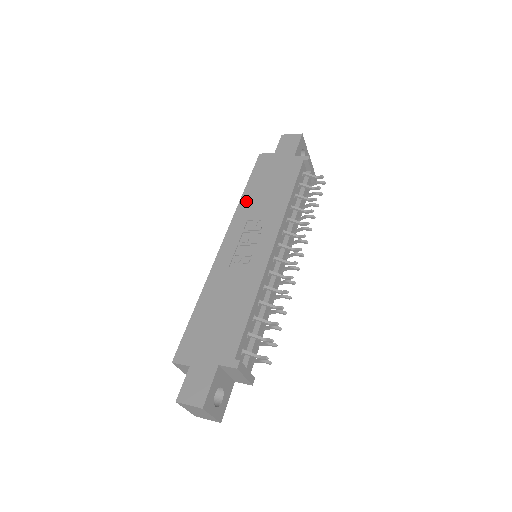
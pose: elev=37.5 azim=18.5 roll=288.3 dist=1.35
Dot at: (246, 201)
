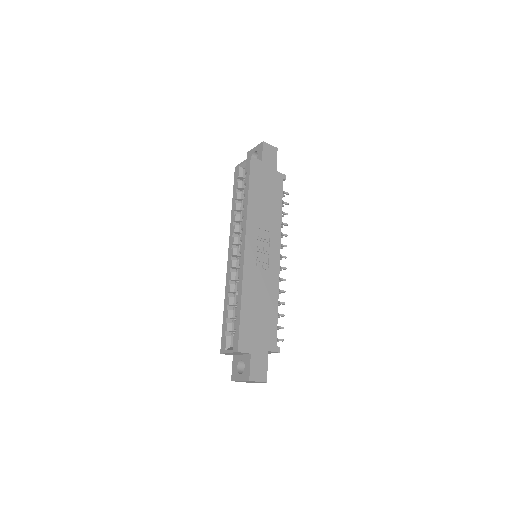
Dot at: (253, 207)
